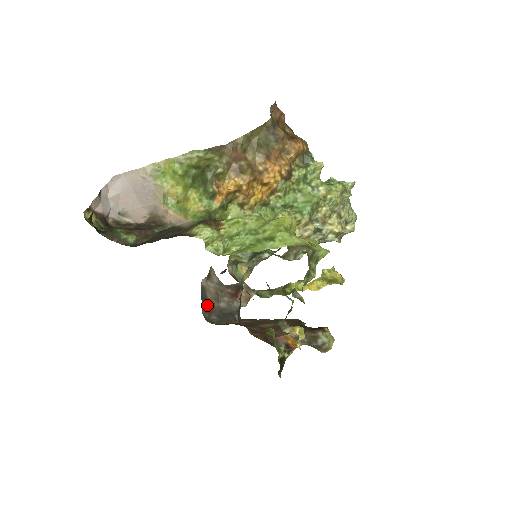
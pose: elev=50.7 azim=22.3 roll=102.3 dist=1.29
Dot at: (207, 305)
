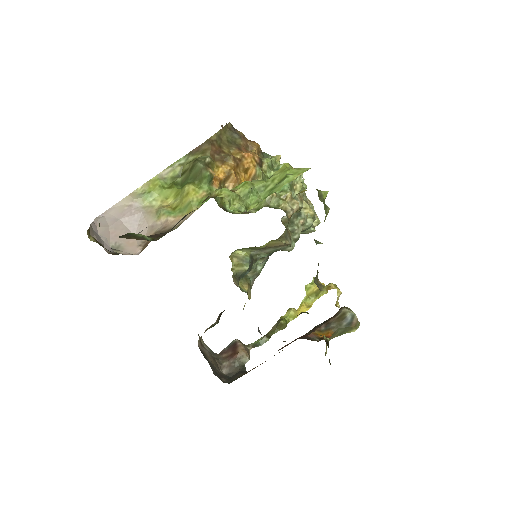
Dot at: (213, 368)
